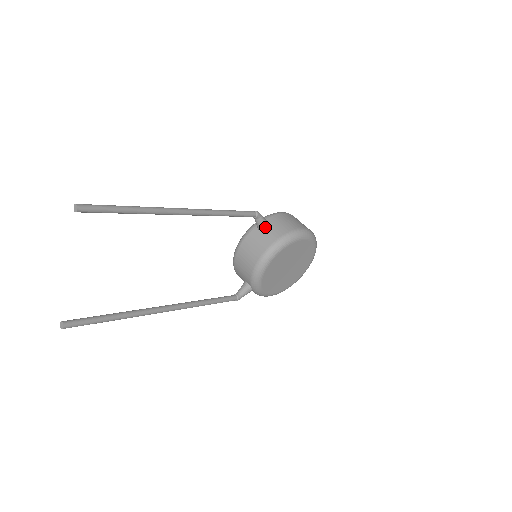
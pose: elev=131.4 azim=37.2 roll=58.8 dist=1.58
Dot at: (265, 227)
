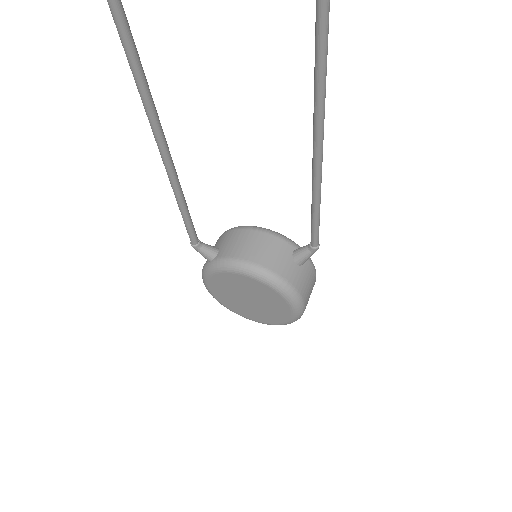
Dot at: (299, 261)
